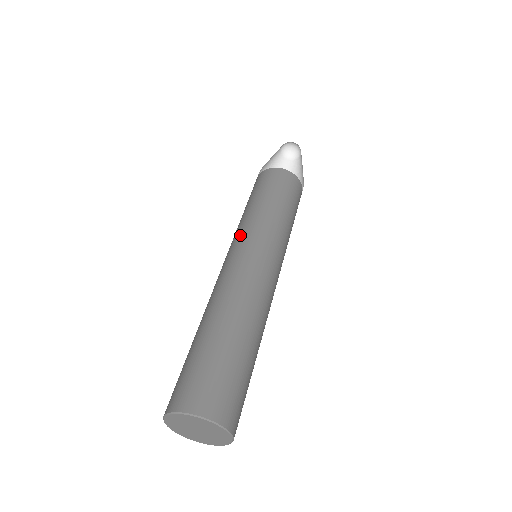
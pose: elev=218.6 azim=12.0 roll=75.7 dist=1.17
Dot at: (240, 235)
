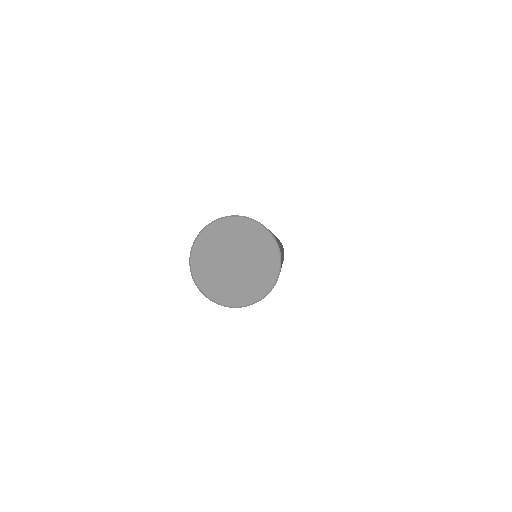
Dot at: occluded
